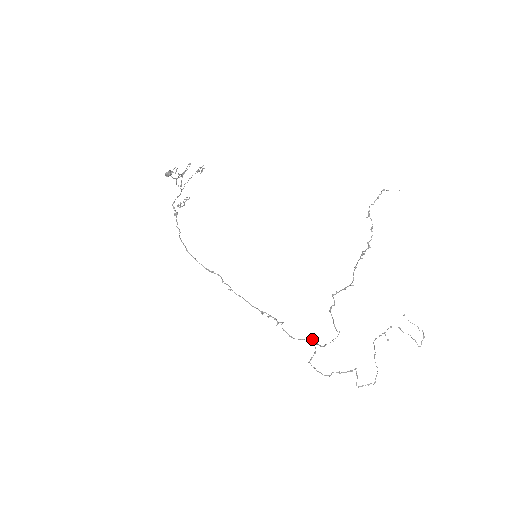
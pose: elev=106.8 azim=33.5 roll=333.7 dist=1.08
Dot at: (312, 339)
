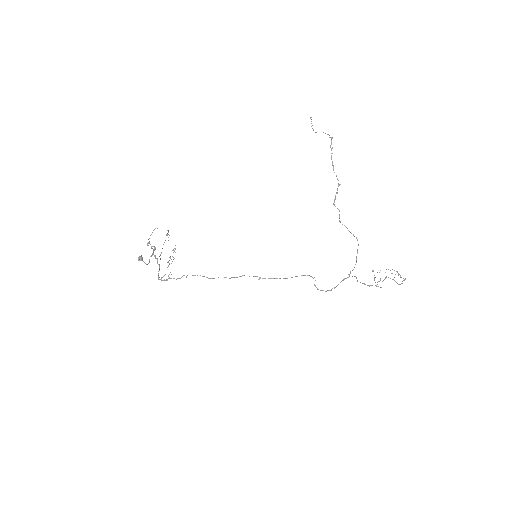
Dot at: (343, 280)
